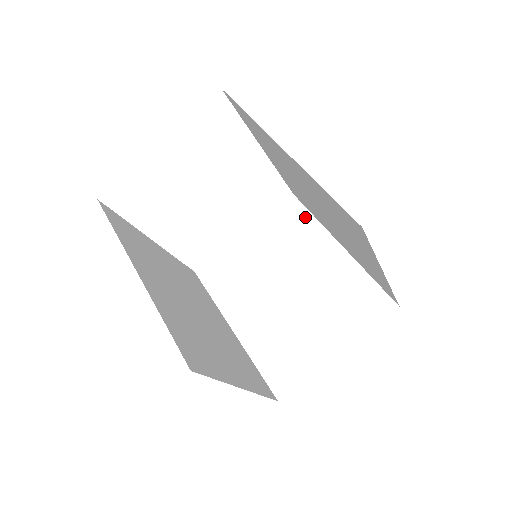
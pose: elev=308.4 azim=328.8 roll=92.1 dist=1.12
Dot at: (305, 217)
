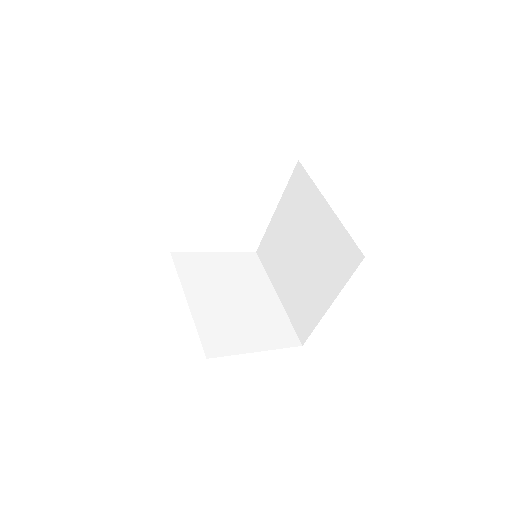
Dot at: (260, 268)
